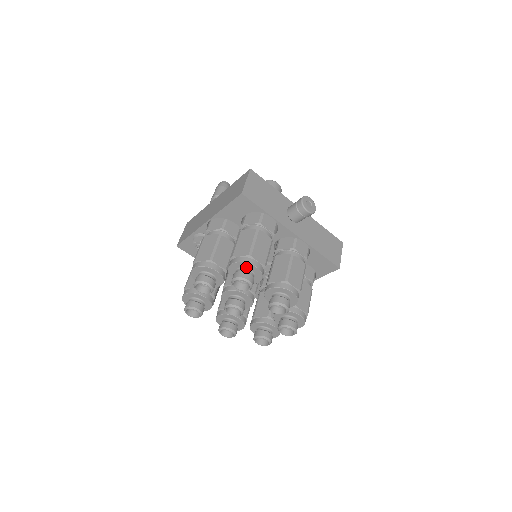
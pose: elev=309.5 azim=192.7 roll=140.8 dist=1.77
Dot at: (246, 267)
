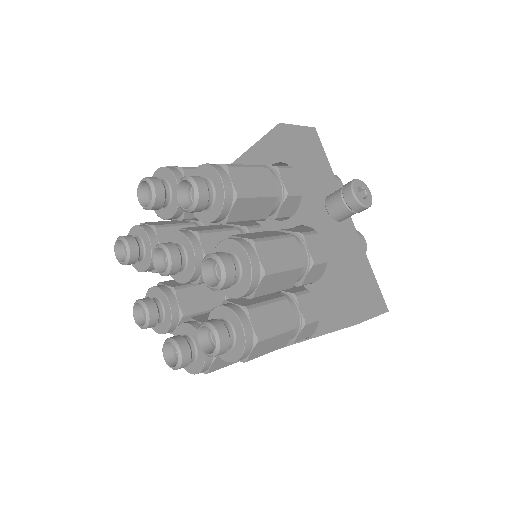
Dot at: (211, 178)
